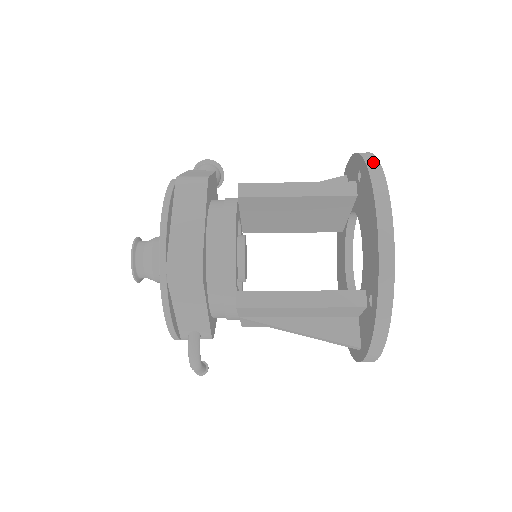
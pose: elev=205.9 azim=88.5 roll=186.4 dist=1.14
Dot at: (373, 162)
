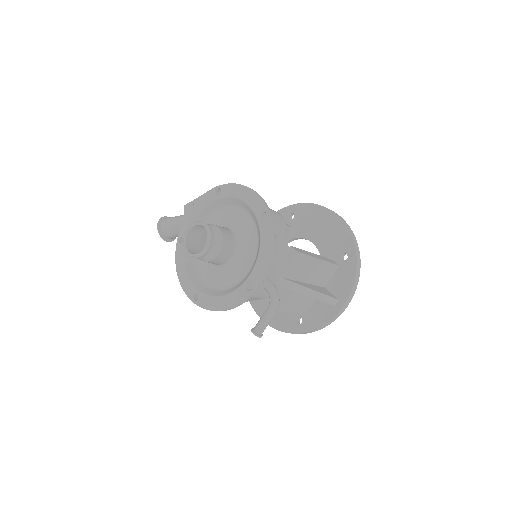
Dot at: occluded
